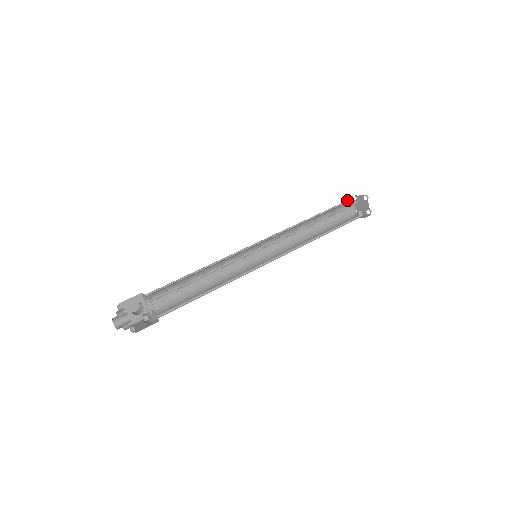
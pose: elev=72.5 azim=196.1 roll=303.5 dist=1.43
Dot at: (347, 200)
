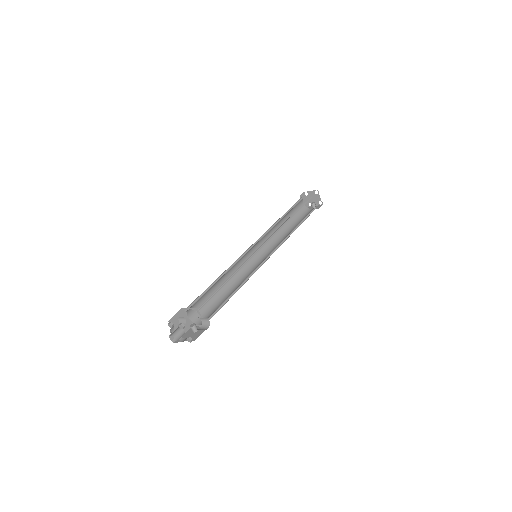
Dot at: (301, 196)
